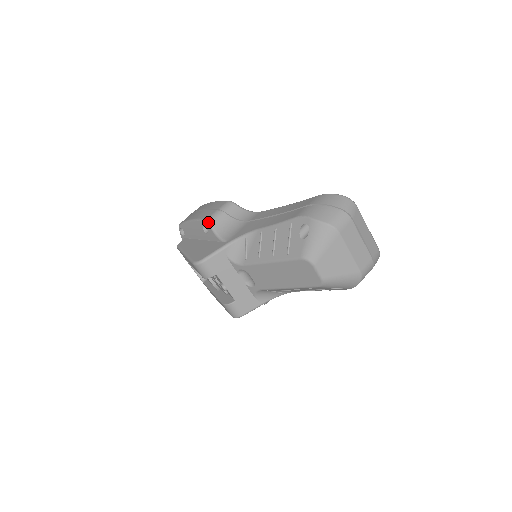
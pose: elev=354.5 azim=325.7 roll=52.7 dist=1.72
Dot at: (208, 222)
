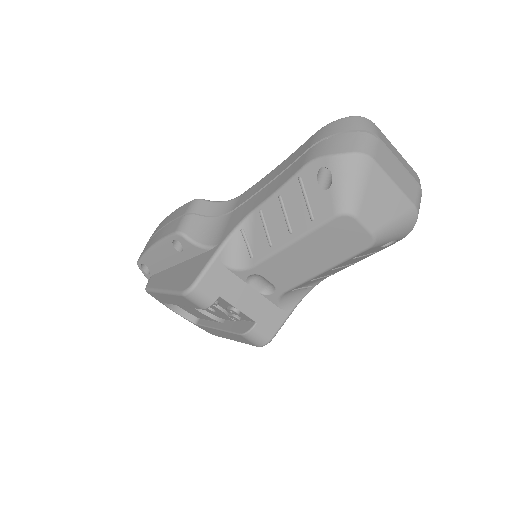
Dot at: (179, 234)
